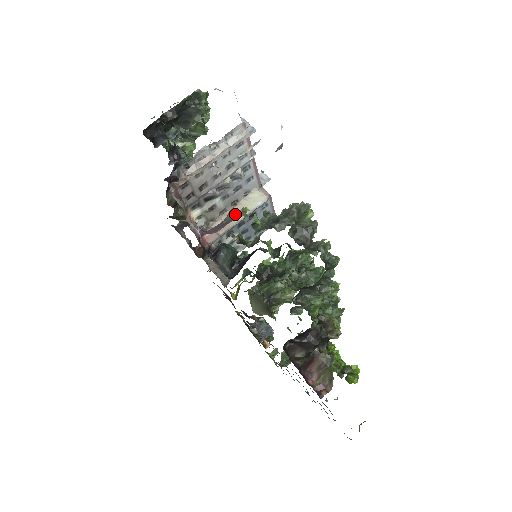
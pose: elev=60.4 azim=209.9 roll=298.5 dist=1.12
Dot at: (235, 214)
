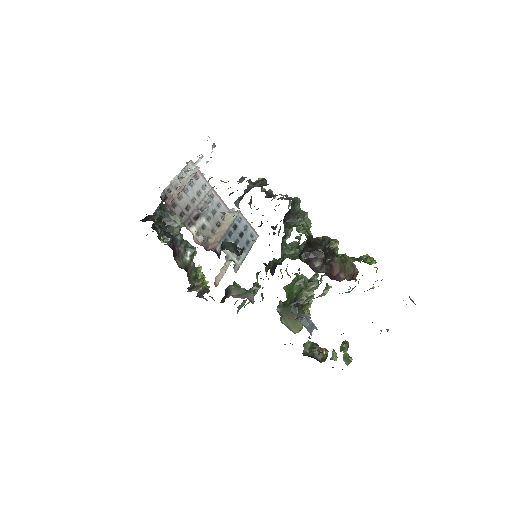
Dot at: occluded
